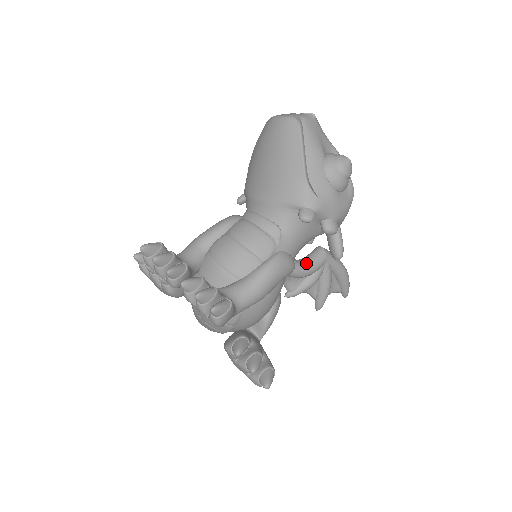
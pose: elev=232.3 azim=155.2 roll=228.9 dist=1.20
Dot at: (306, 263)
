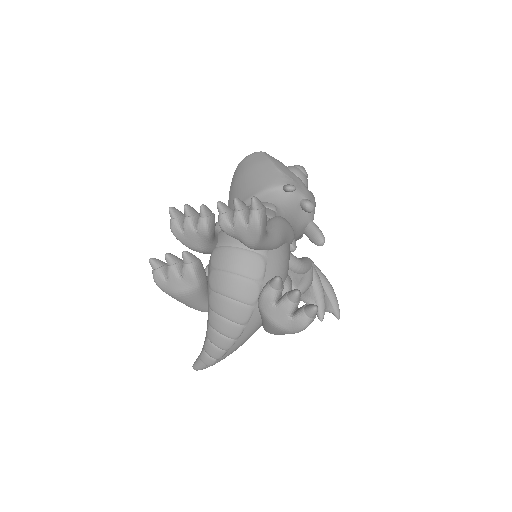
Dot at: (298, 258)
